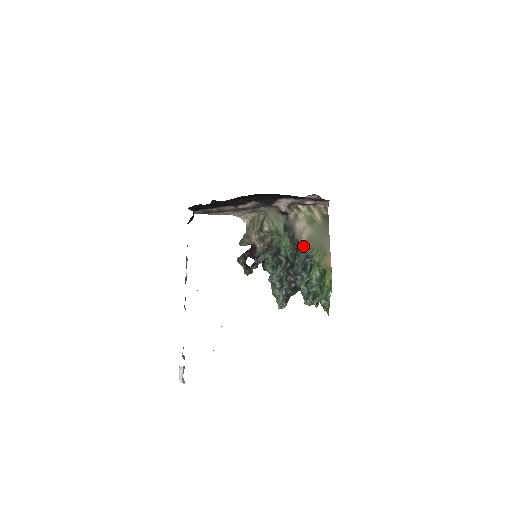
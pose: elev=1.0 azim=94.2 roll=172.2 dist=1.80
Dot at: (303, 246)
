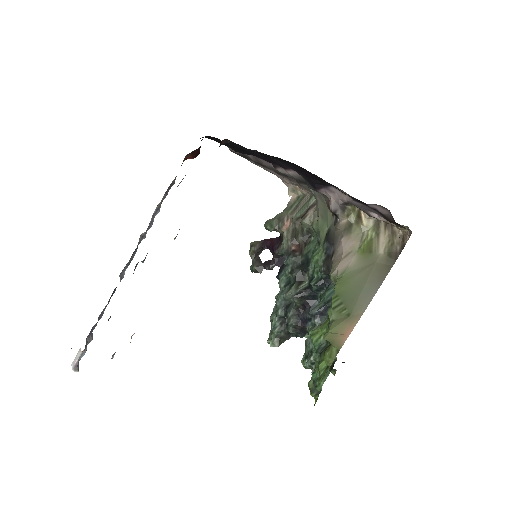
Dot at: (333, 280)
